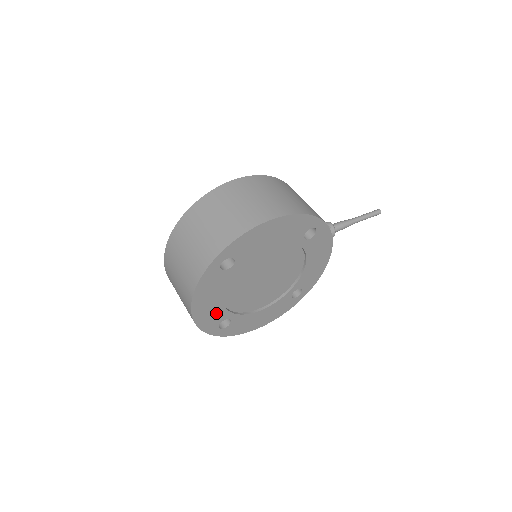
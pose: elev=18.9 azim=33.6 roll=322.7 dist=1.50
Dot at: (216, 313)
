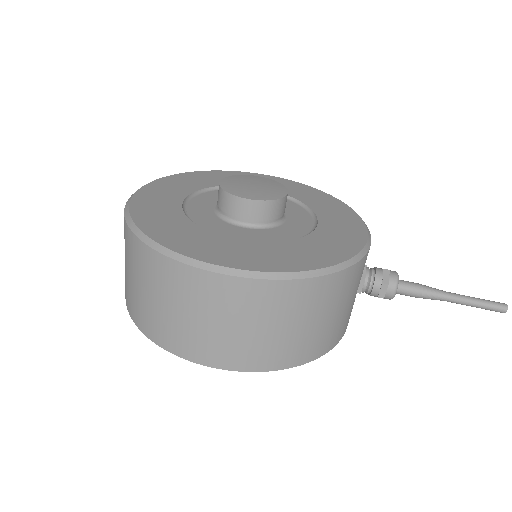
Dot at: occluded
